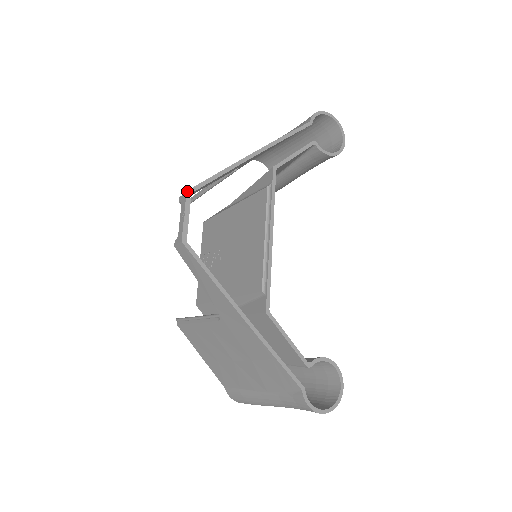
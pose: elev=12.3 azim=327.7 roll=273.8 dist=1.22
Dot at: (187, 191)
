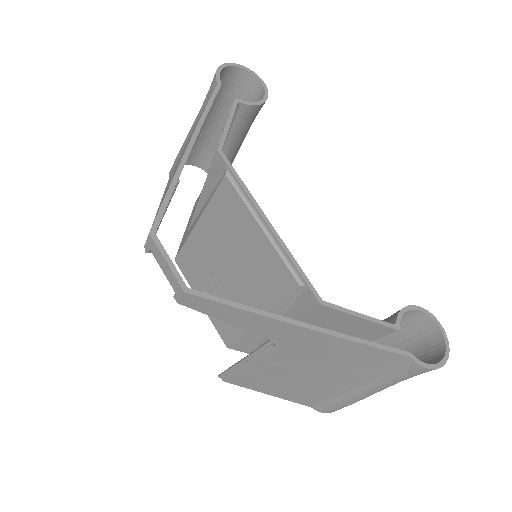
Dot at: (149, 233)
